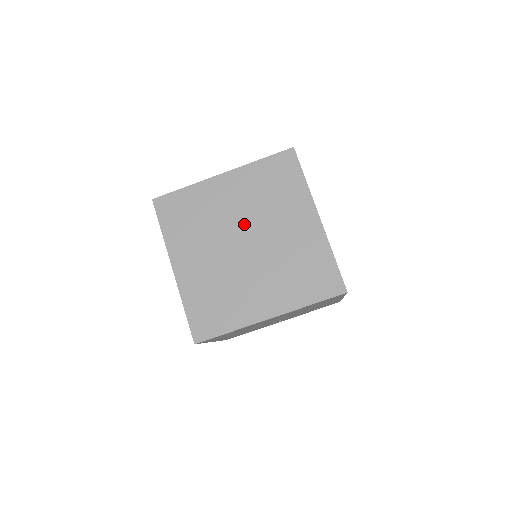
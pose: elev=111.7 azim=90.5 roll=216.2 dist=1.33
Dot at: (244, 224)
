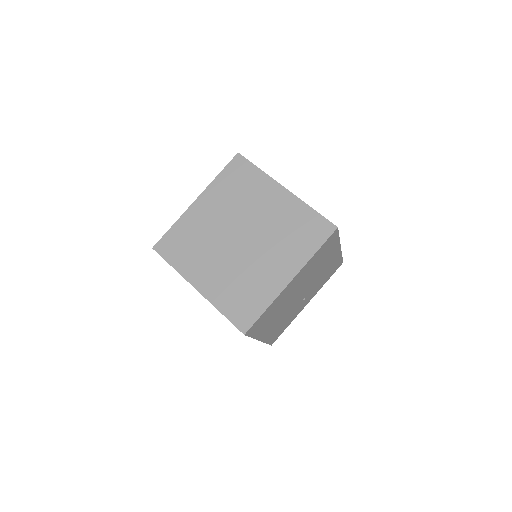
Dot at: (232, 225)
